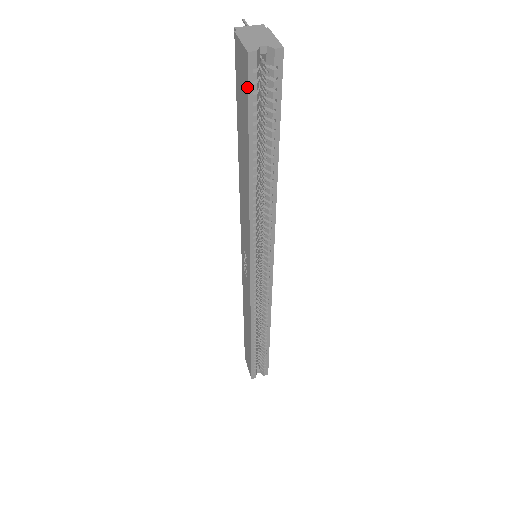
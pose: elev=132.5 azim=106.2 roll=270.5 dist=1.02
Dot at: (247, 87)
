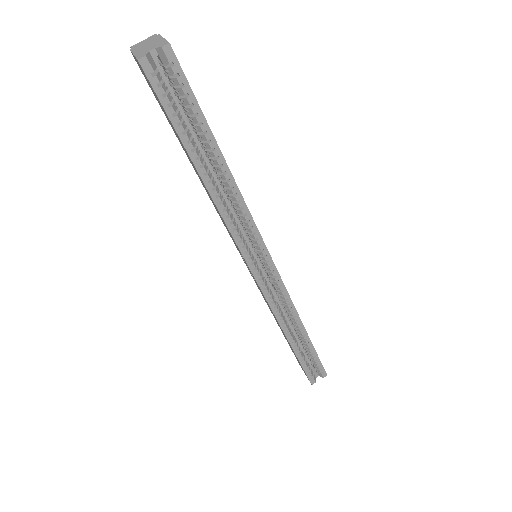
Dot at: (154, 92)
